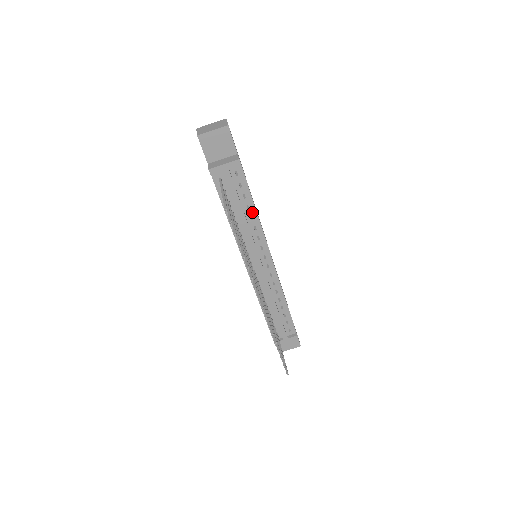
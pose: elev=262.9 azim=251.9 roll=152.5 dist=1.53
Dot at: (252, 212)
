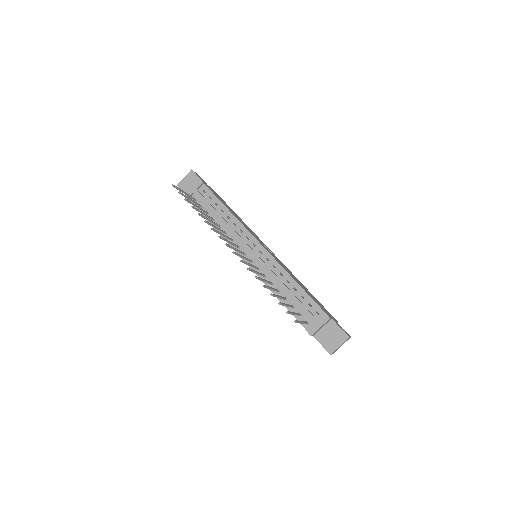
Dot at: (227, 213)
